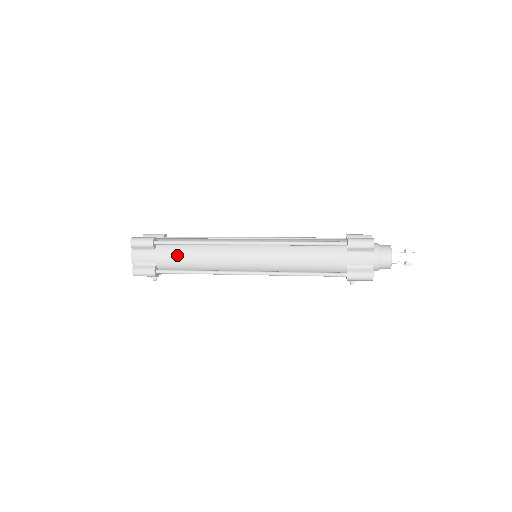
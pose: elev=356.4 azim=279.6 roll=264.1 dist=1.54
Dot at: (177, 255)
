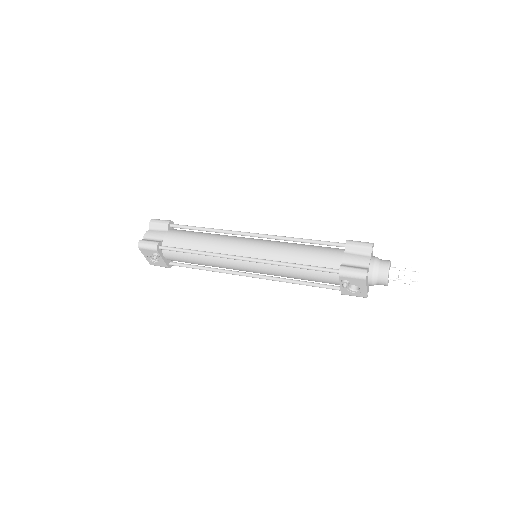
Dot at: (185, 235)
